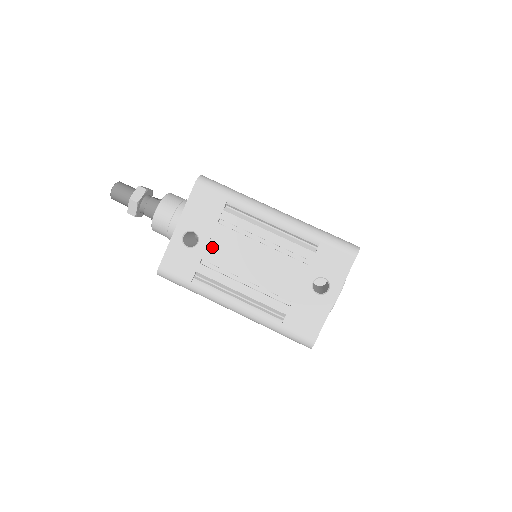
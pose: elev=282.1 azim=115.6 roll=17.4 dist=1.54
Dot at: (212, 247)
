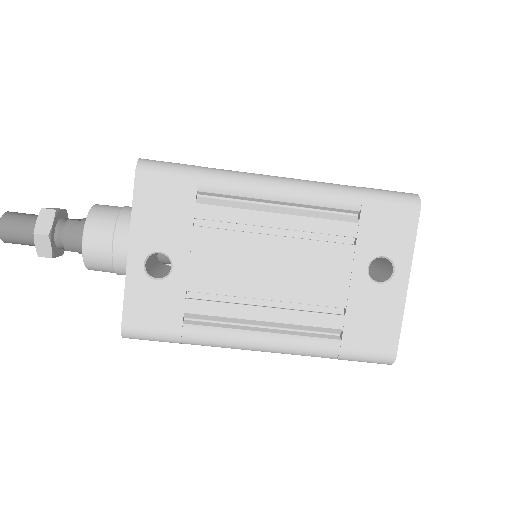
Dot at: (197, 267)
